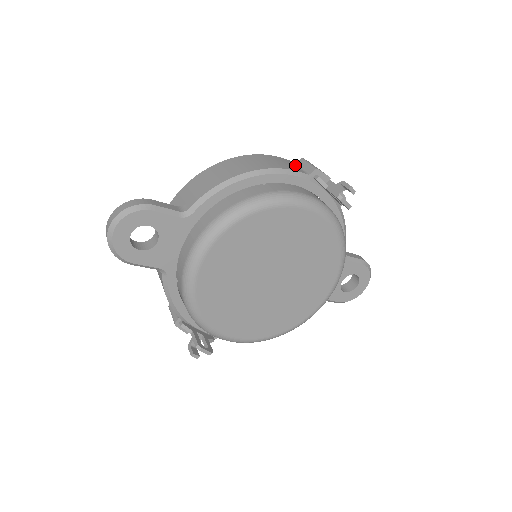
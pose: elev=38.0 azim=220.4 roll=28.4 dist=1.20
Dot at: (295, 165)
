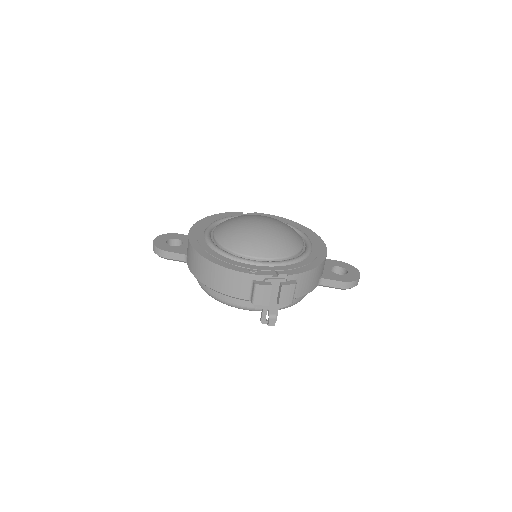
Dot at: (249, 284)
